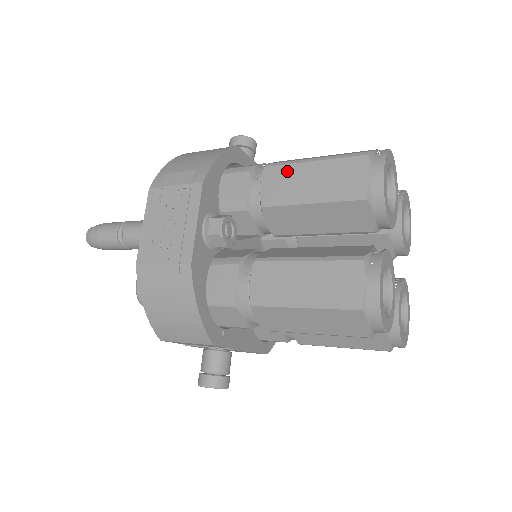
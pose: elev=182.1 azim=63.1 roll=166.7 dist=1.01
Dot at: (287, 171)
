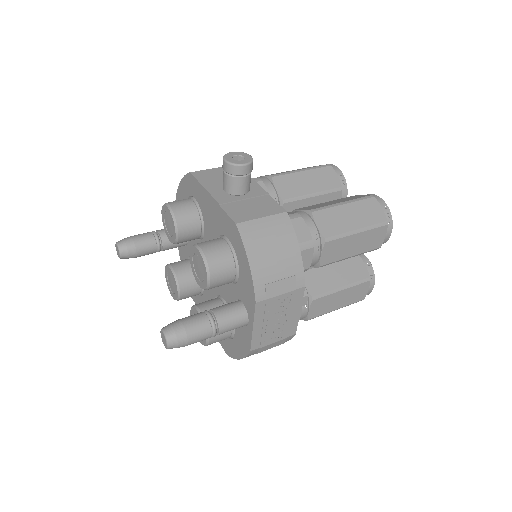
Dot at: (340, 243)
